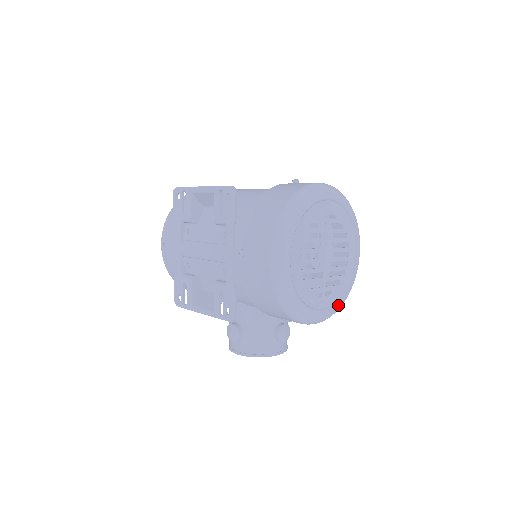
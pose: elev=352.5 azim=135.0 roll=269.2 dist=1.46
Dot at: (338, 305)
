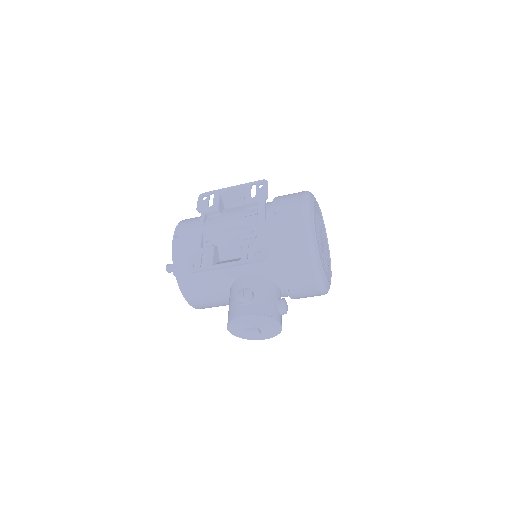
Dot at: (328, 286)
